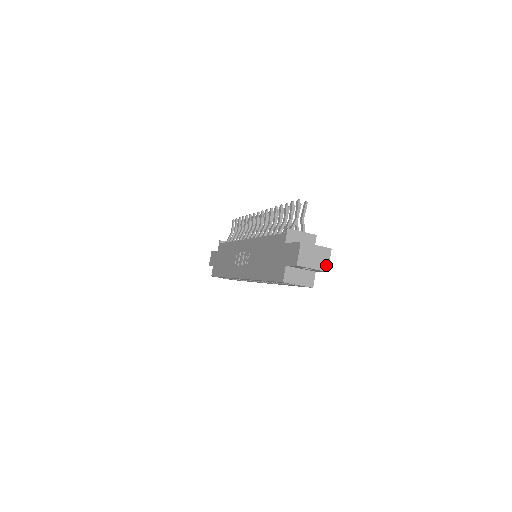
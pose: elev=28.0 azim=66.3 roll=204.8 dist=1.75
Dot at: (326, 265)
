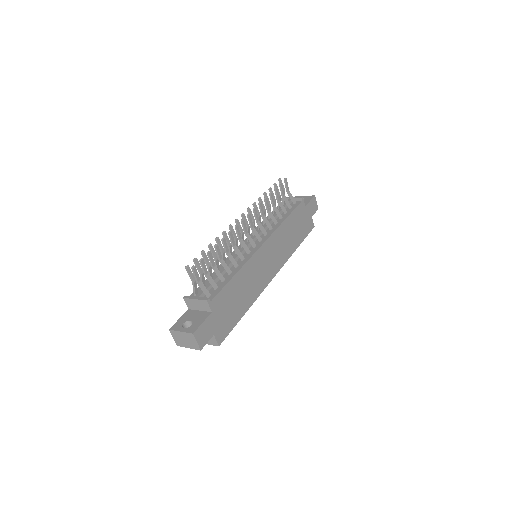
Dot at: (196, 345)
